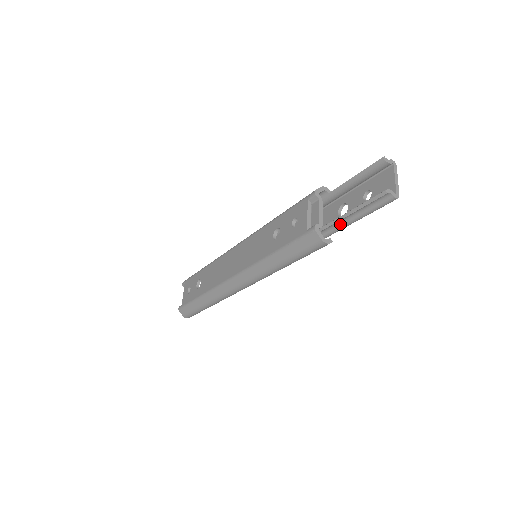
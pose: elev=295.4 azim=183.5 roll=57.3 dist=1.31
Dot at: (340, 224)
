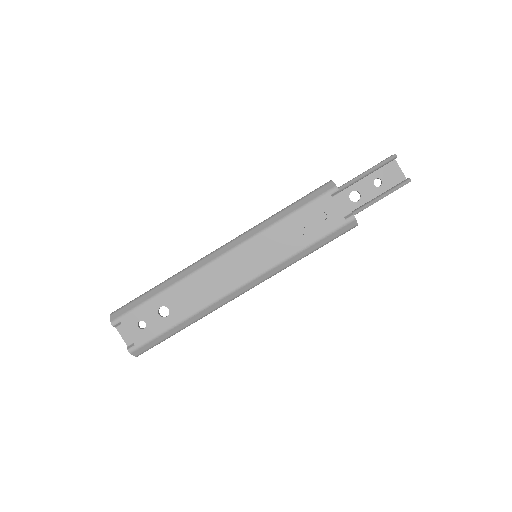
Dot at: (364, 208)
